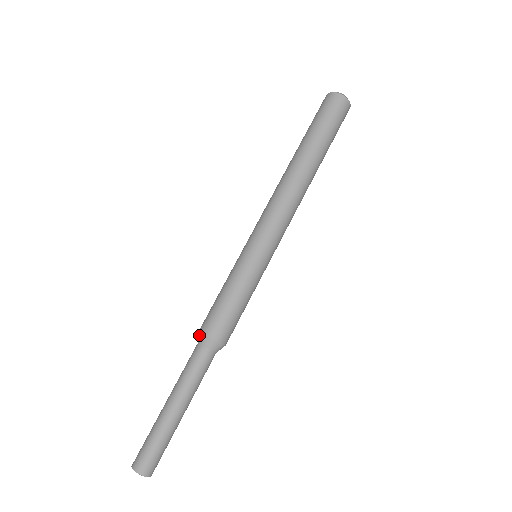
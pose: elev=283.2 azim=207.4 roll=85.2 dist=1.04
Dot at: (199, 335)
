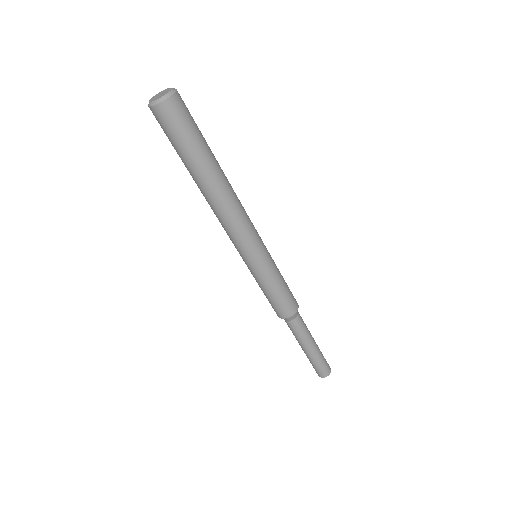
Dot at: occluded
